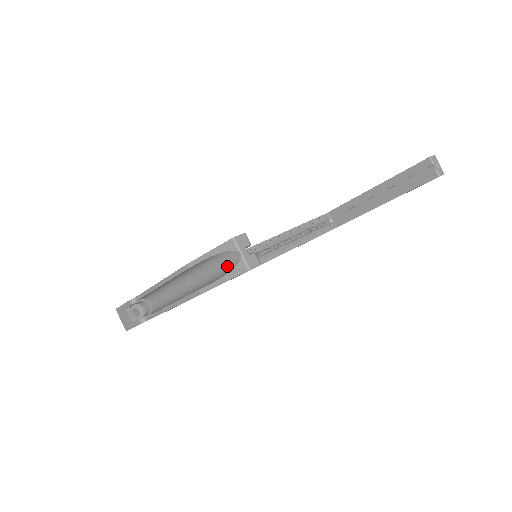
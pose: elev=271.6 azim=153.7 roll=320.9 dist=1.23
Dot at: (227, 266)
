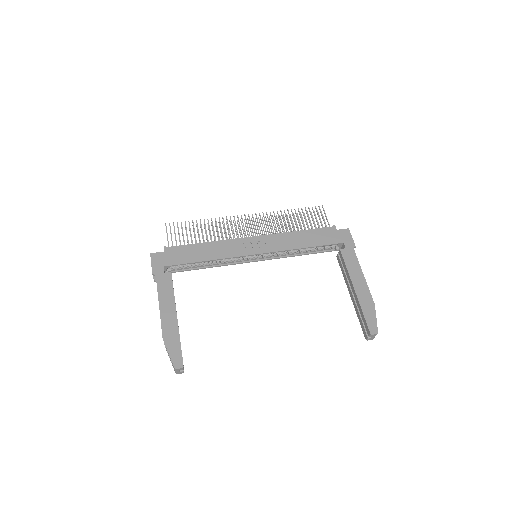
Dot at: occluded
